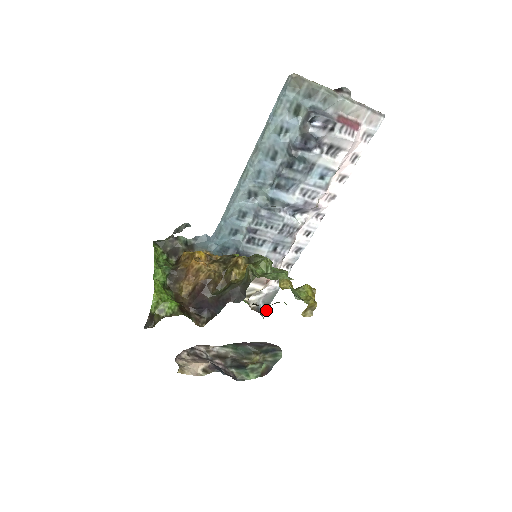
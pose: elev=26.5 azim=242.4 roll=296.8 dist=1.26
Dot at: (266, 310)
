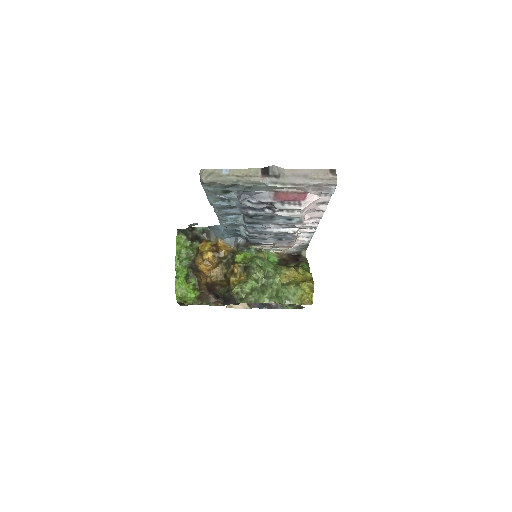
Dot at: (306, 249)
